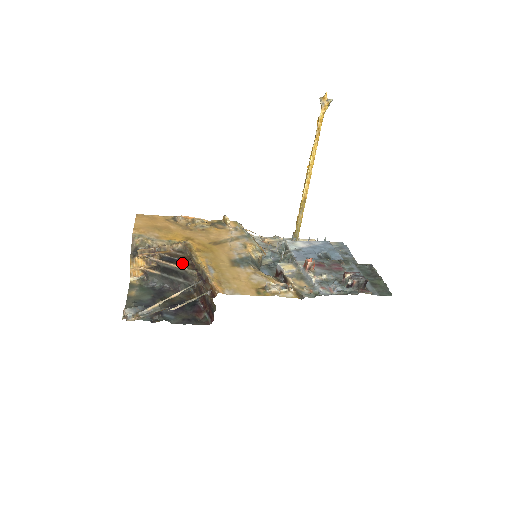
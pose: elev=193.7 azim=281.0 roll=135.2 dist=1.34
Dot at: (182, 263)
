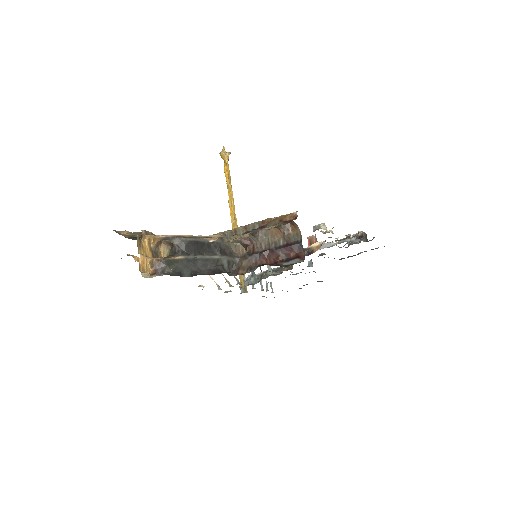
Dot at: occluded
